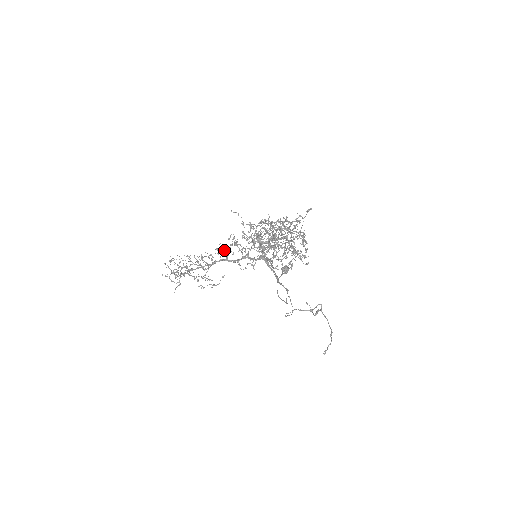
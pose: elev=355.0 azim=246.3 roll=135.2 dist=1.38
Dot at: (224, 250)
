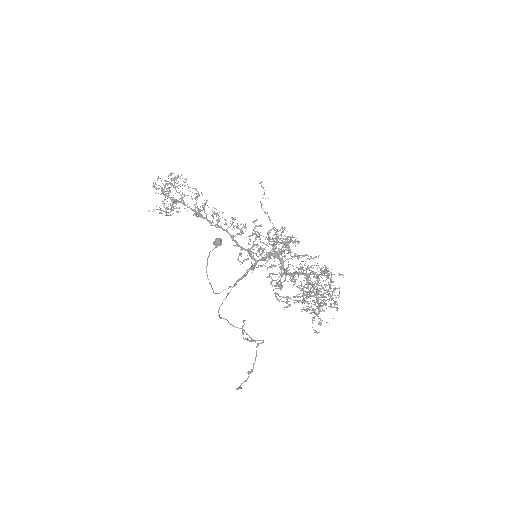
Dot at: (242, 230)
